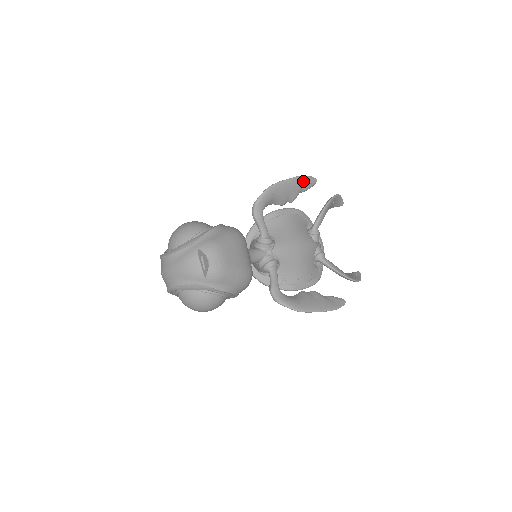
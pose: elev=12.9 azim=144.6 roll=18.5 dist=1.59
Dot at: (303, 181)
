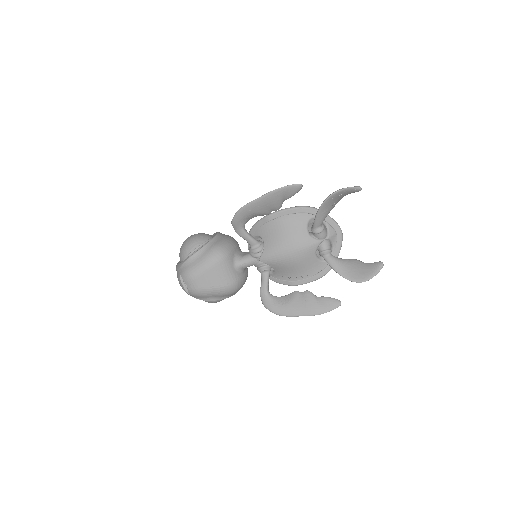
Dot at: (280, 193)
